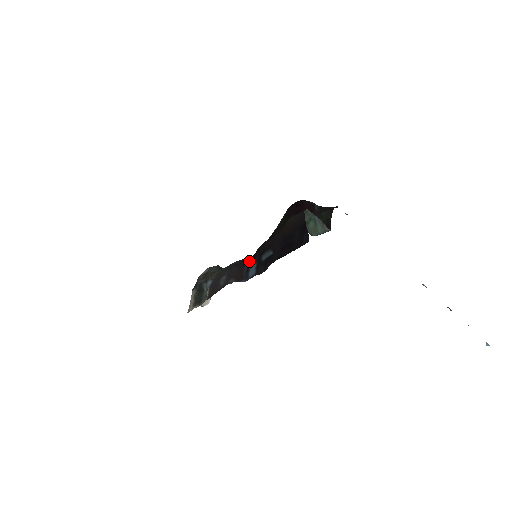
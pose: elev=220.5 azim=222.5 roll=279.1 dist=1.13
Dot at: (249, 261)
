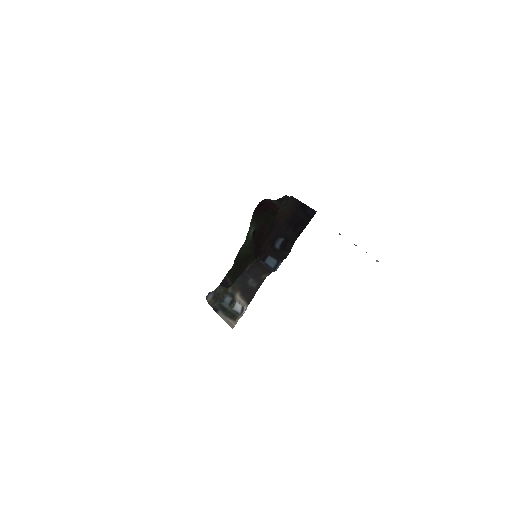
Dot at: (261, 258)
